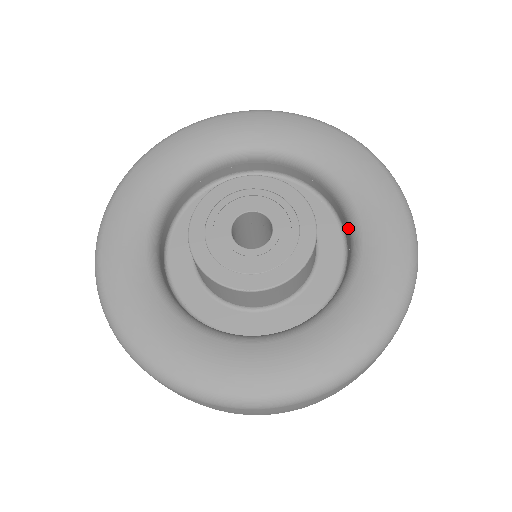
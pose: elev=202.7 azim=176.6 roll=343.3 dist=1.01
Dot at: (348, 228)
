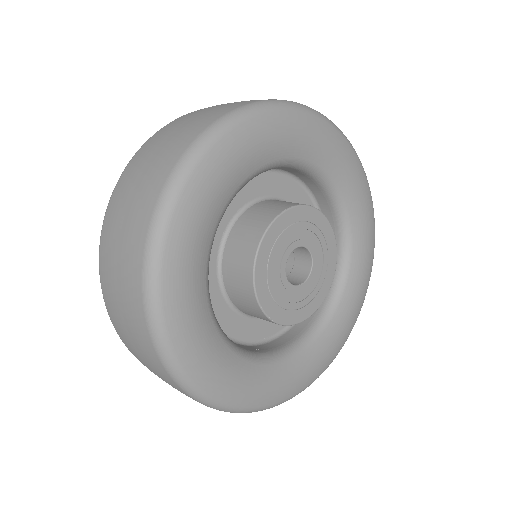
Dot at: (327, 295)
